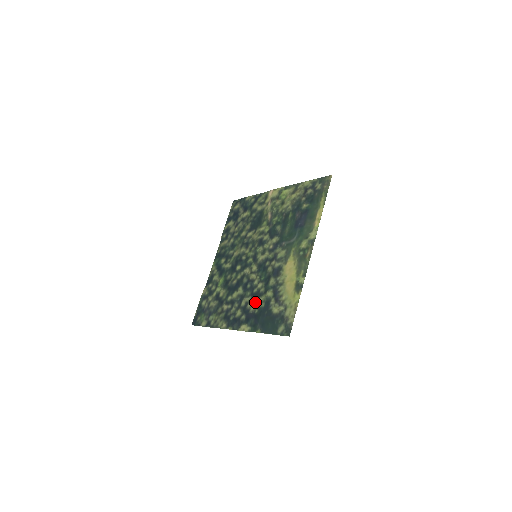
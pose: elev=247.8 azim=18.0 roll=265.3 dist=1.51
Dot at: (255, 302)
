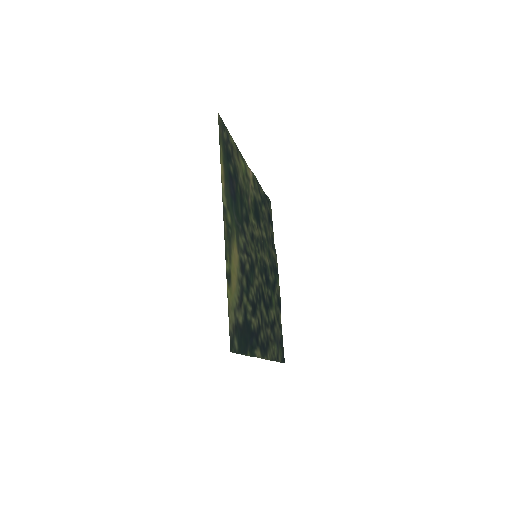
Dot at: (254, 315)
